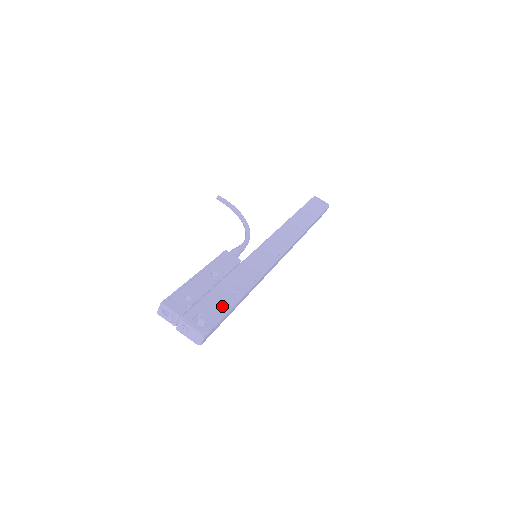
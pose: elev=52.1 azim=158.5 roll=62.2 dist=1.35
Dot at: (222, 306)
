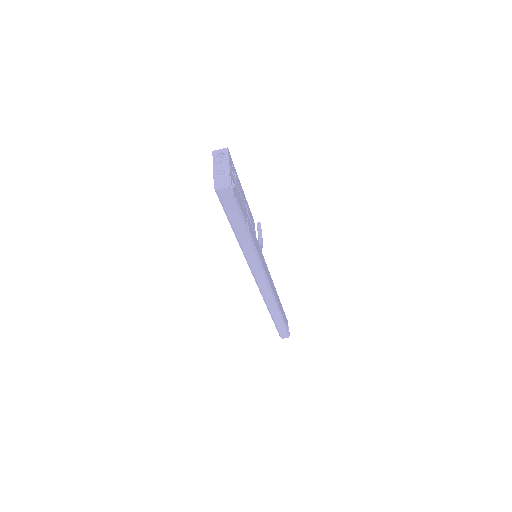
Dot at: (242, 209)
